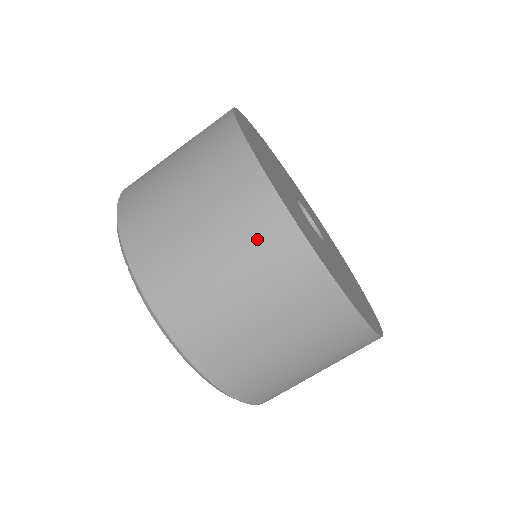
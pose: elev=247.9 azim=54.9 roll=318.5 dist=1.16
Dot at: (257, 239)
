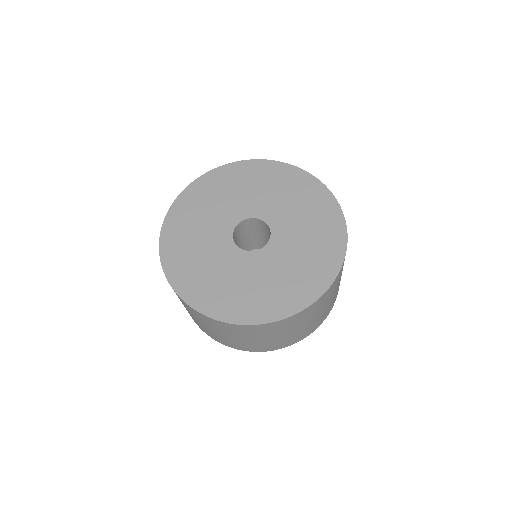
Dot at: (263, 332)
